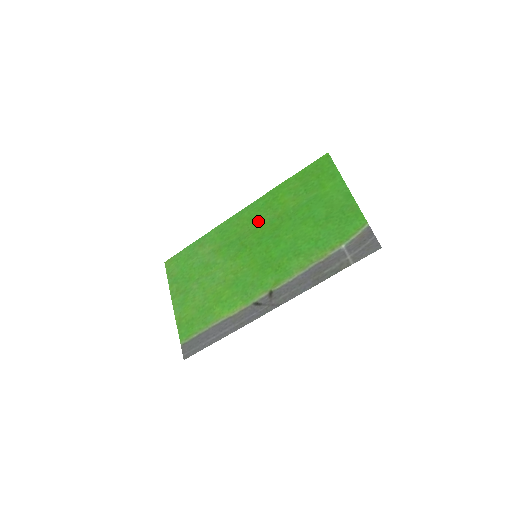
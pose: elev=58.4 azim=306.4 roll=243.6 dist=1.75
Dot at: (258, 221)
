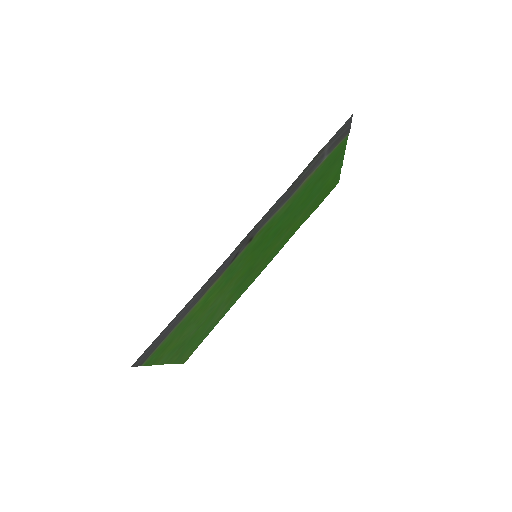
Dot at: (271, 252)
